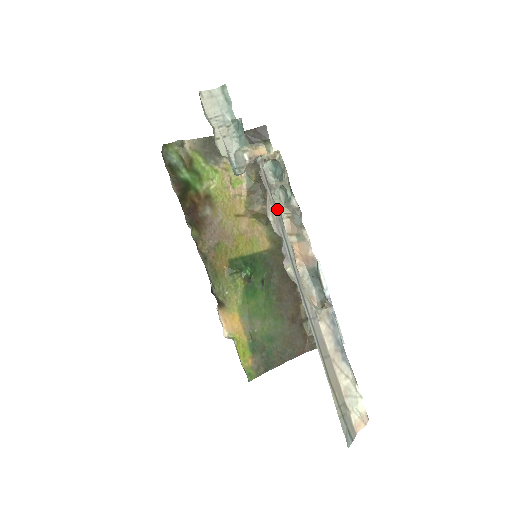
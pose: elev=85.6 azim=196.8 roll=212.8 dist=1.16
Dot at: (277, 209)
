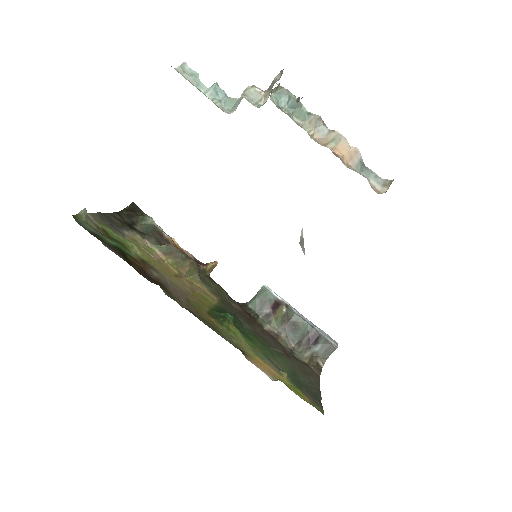
Dot at: occluded
